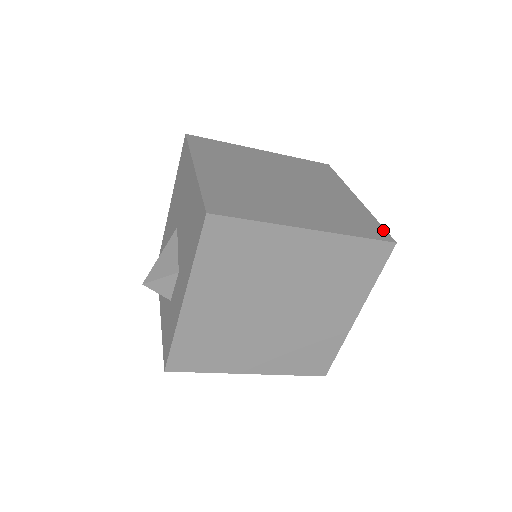
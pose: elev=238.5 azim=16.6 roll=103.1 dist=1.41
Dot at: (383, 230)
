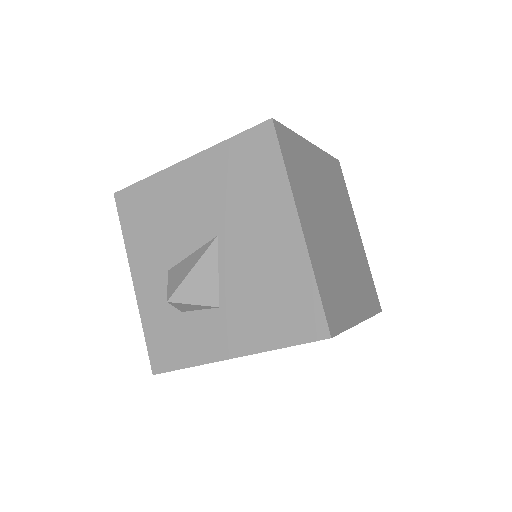
Dot at: (376, 293)
